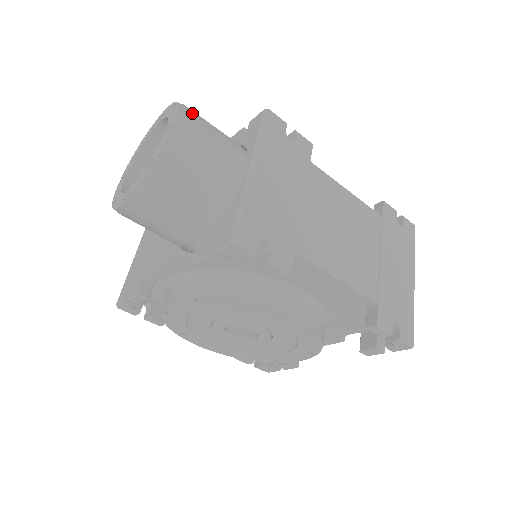
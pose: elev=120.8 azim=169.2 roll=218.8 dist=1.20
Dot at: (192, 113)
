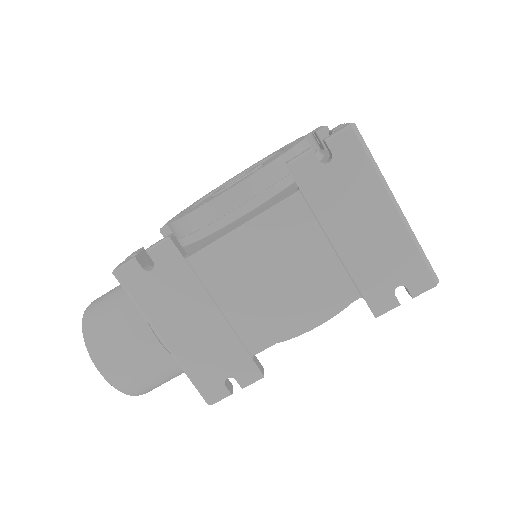
Dot at: (96, 342)
